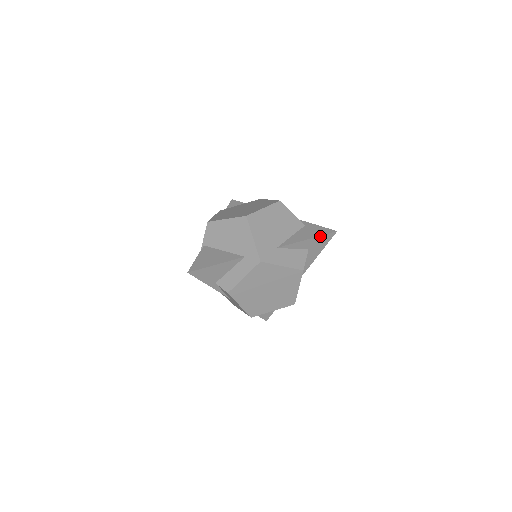
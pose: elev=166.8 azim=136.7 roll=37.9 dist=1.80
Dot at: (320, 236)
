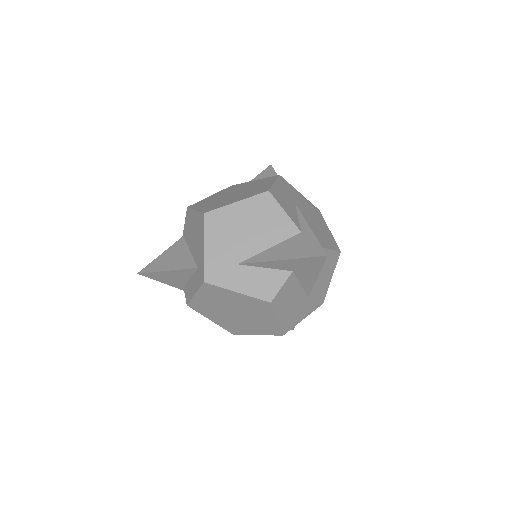
Dot at: (300, 258)
